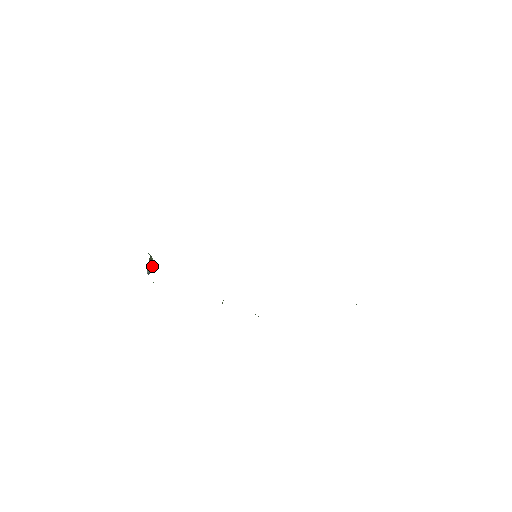
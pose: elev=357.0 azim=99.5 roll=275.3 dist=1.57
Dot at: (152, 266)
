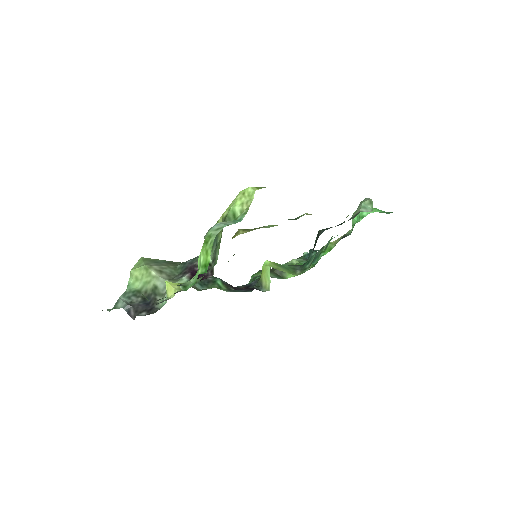
Dot at: occluded
